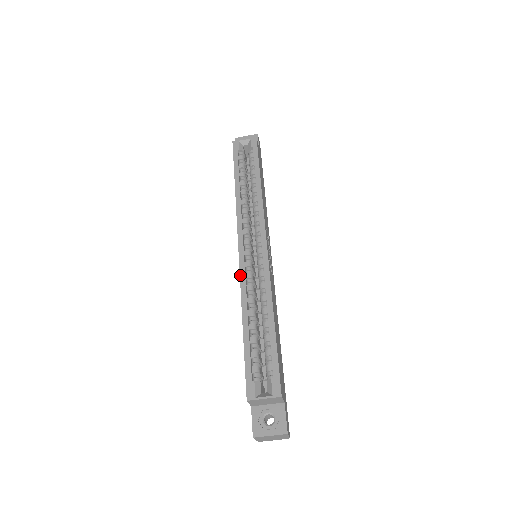
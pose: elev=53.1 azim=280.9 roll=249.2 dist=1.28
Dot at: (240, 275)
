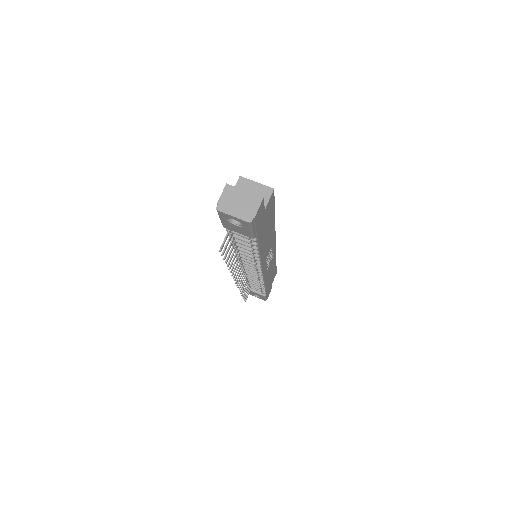
Dot at: occluded
